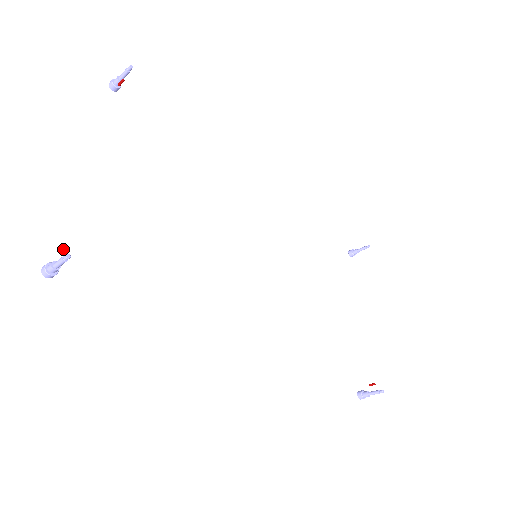
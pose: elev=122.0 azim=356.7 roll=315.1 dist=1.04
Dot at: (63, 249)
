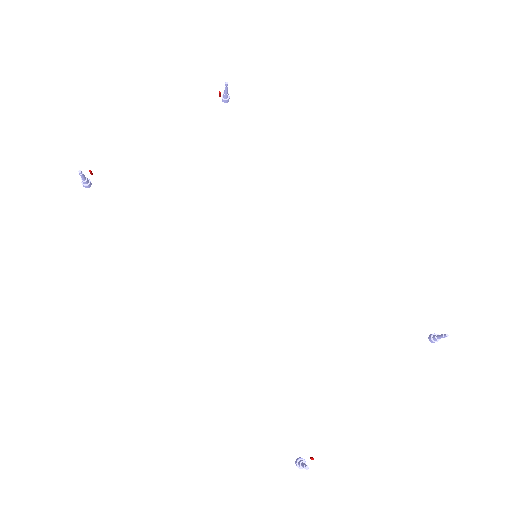
Dot at: (89, 170)
